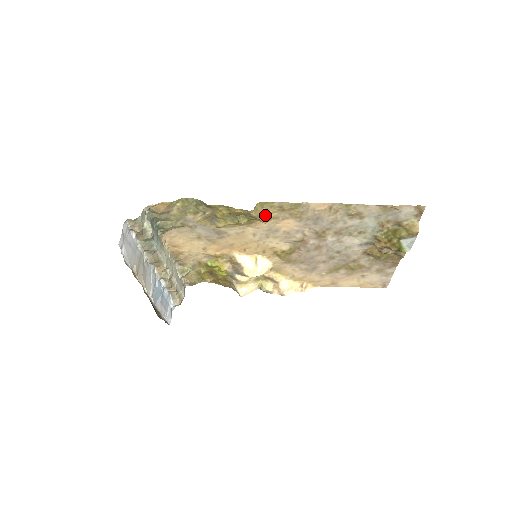
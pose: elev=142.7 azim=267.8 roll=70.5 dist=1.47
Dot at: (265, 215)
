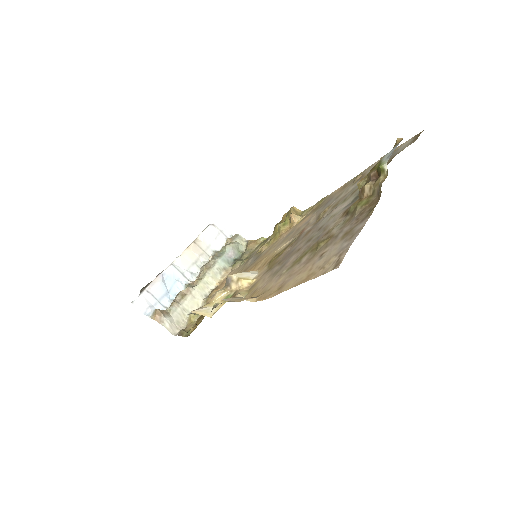
Dot at: occluded
